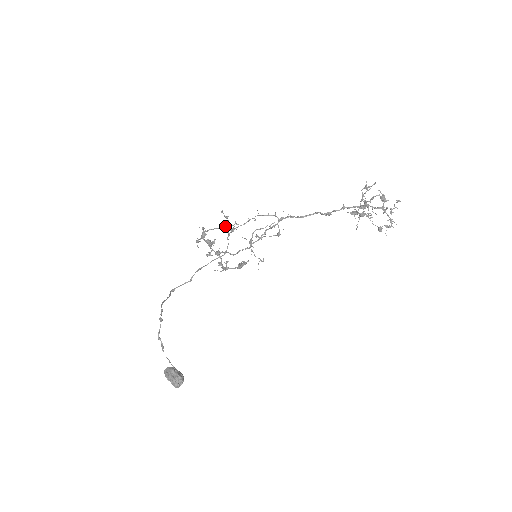
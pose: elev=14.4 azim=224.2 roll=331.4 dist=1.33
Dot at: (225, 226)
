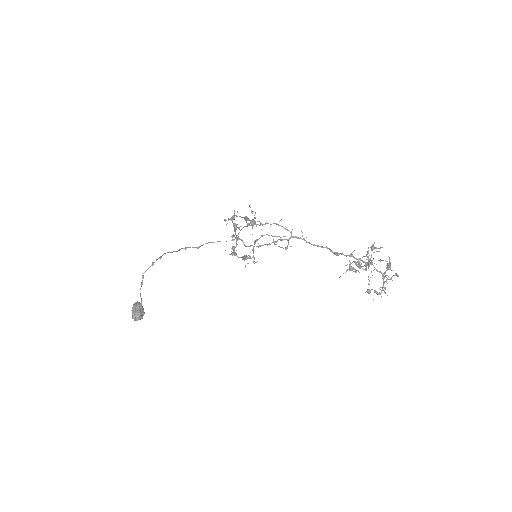
Dot at: (246, 219)
